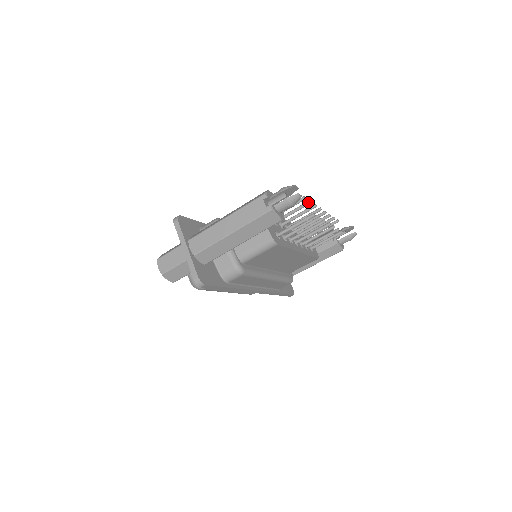
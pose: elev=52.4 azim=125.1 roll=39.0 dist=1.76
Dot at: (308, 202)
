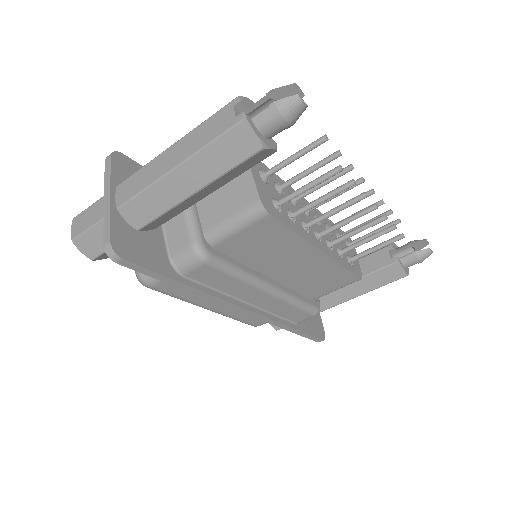
Dot at: (335, 152)
